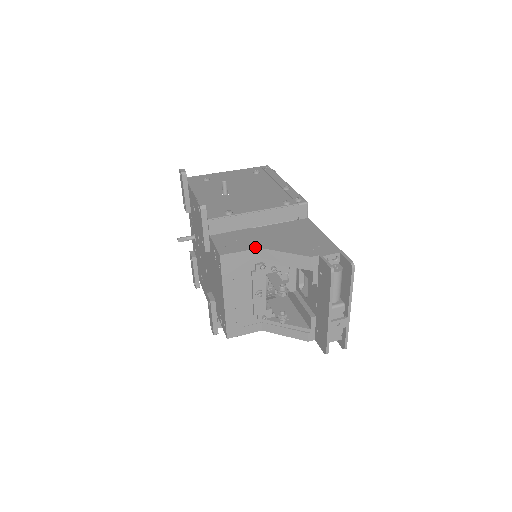
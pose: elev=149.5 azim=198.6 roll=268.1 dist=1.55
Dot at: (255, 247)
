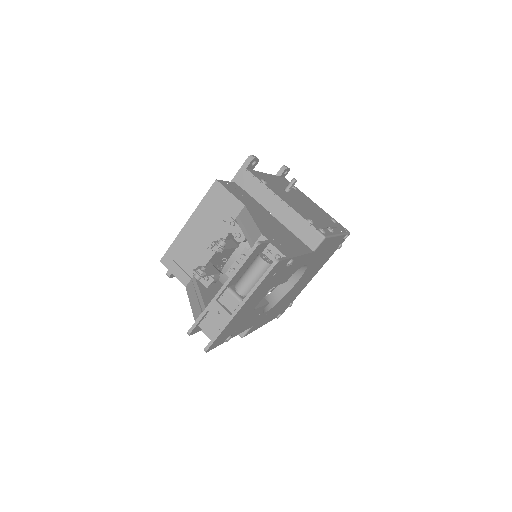
Dot at: (244, 203)
